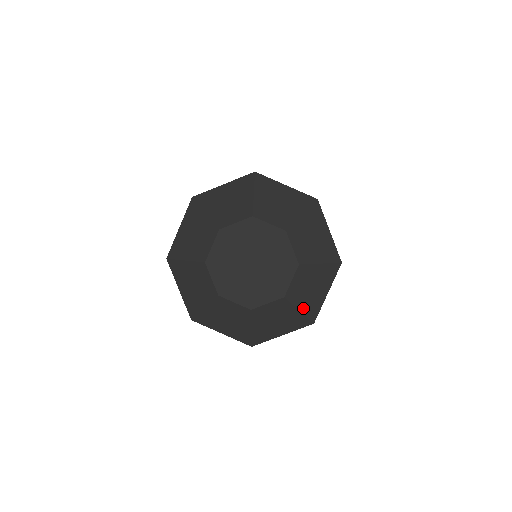
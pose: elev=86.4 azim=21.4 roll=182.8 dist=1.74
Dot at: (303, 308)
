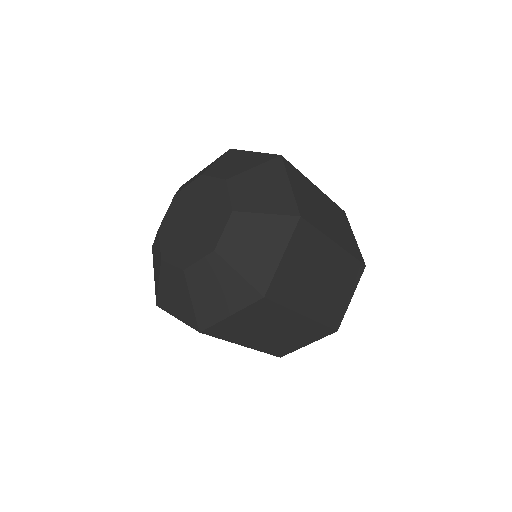
Dot at: (244, 271)
